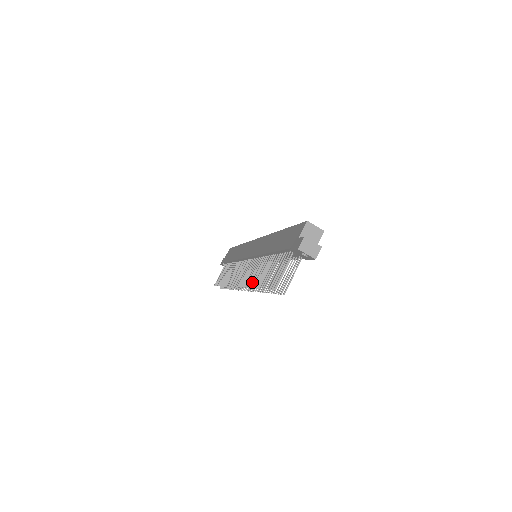
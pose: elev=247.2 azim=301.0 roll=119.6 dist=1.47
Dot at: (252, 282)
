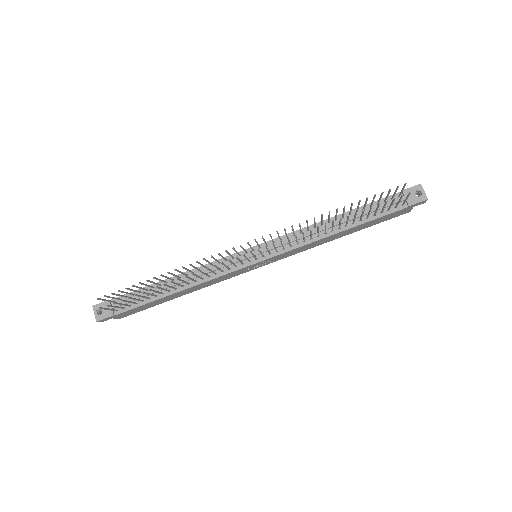
Dot at: occluded
